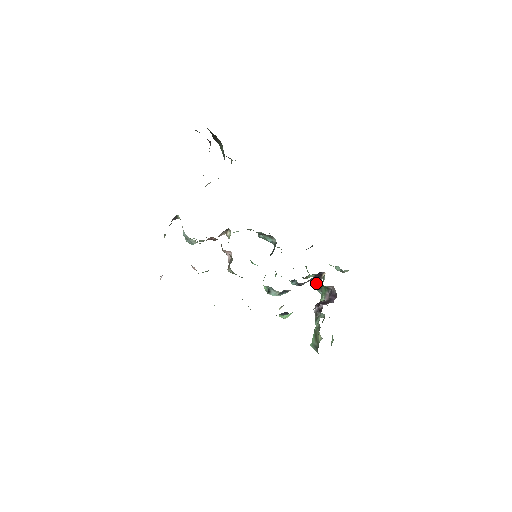
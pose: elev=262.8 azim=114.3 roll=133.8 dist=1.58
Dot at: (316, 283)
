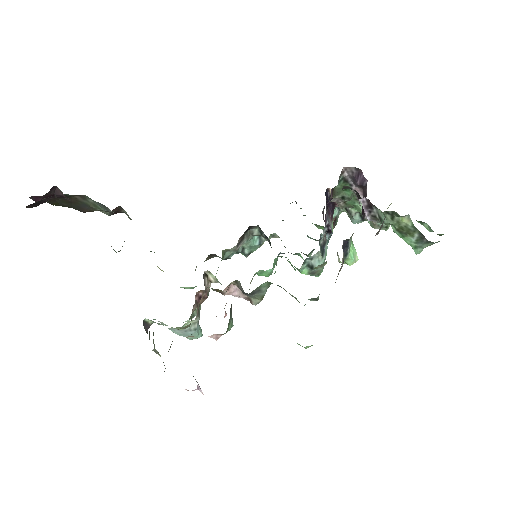
Dot at: occluded
